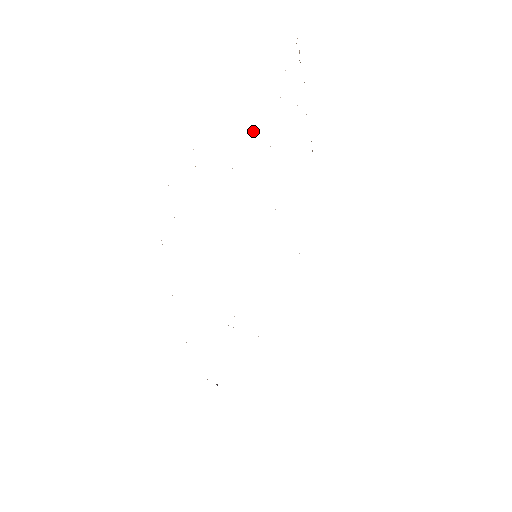
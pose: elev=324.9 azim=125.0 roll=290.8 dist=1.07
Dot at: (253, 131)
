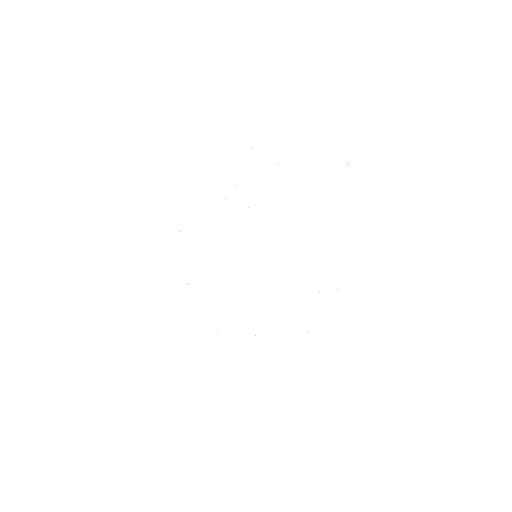
Dot at: occluded
